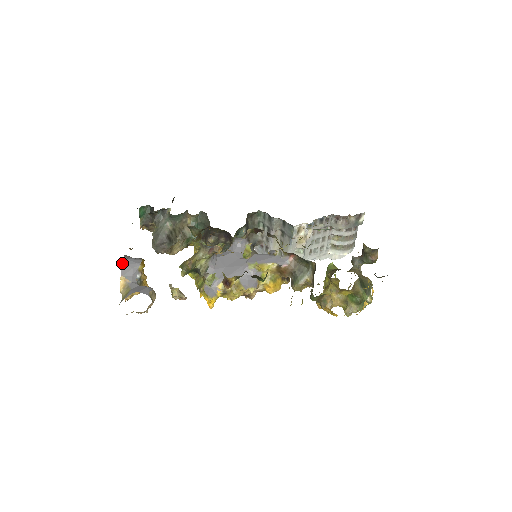
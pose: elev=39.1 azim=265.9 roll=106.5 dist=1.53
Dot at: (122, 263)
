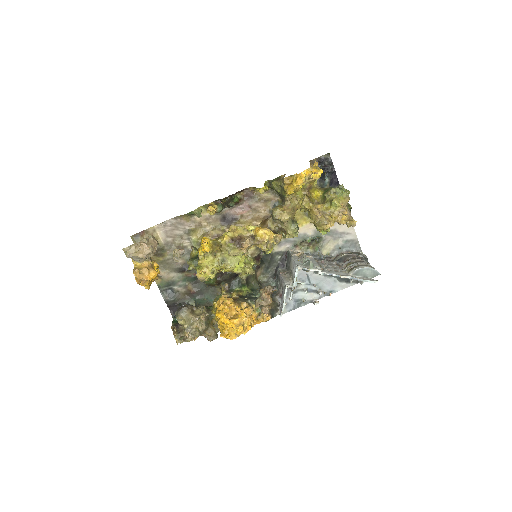
Dot at: occluded
